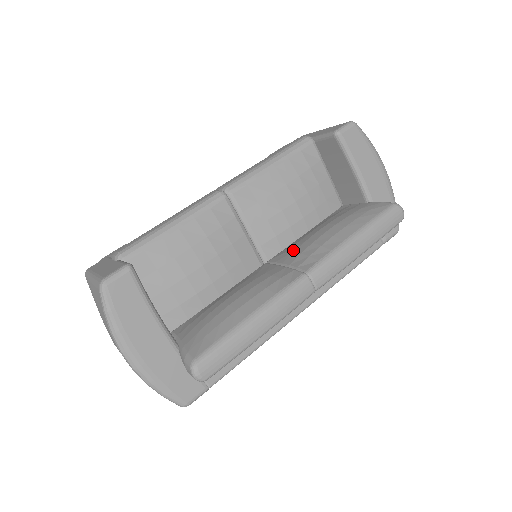
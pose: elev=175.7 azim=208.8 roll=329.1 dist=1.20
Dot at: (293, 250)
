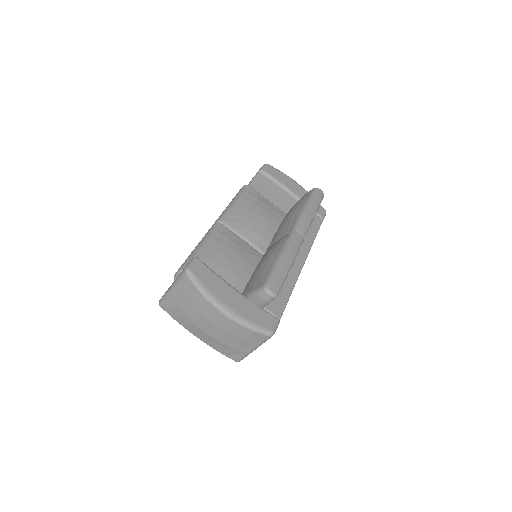
Dot at: (276, 235)
